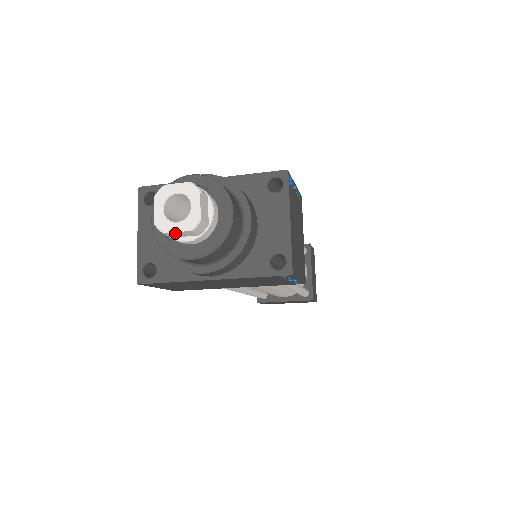
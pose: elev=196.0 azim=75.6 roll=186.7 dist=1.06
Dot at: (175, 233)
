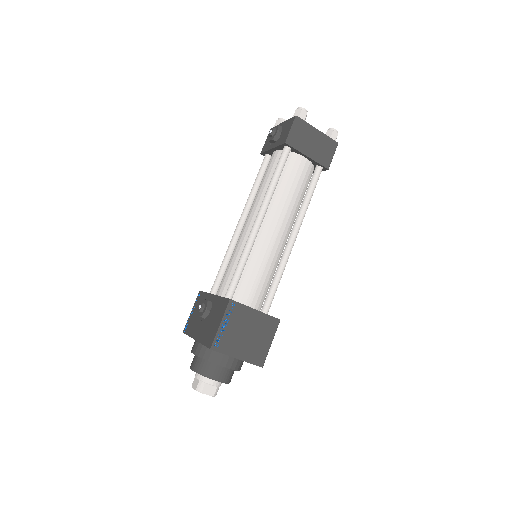
Dot at: occluded
